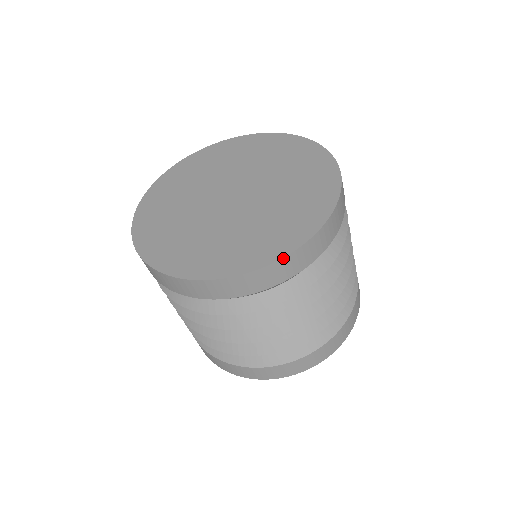
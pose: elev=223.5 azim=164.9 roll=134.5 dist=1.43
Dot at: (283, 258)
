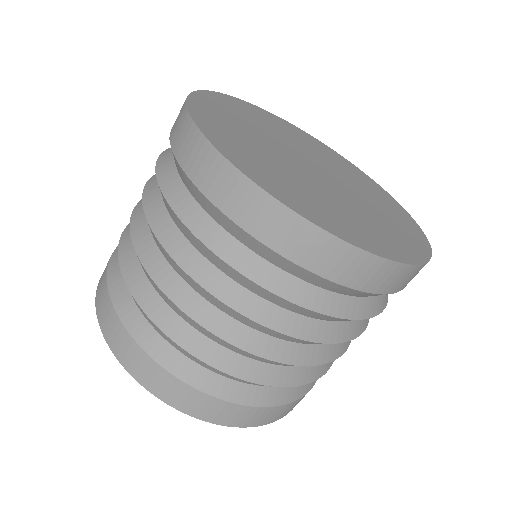
Dot at: (429, 260)
